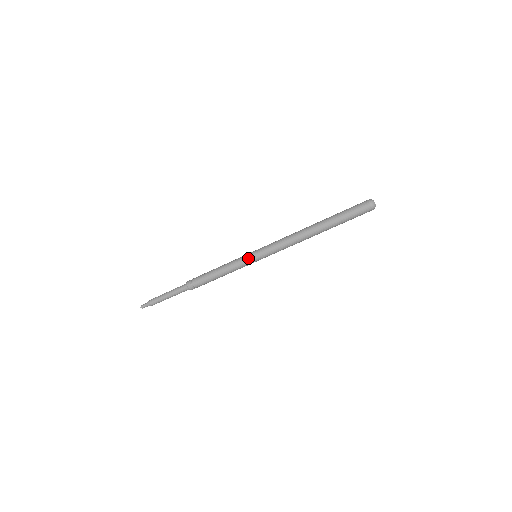
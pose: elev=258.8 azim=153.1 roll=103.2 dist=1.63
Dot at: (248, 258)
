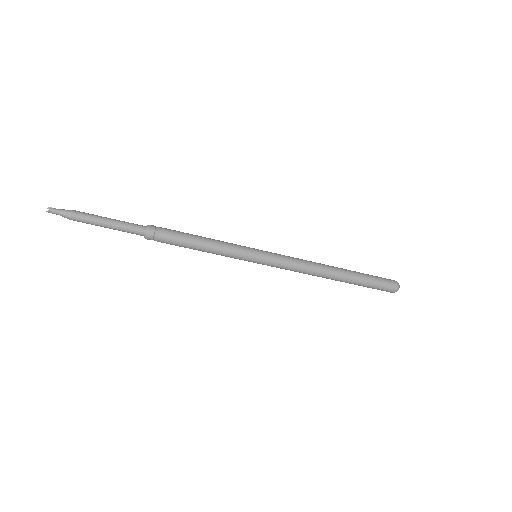
Dot at: (250, 249)
